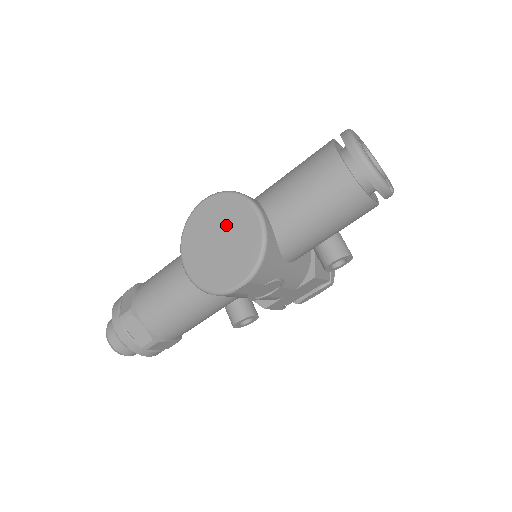
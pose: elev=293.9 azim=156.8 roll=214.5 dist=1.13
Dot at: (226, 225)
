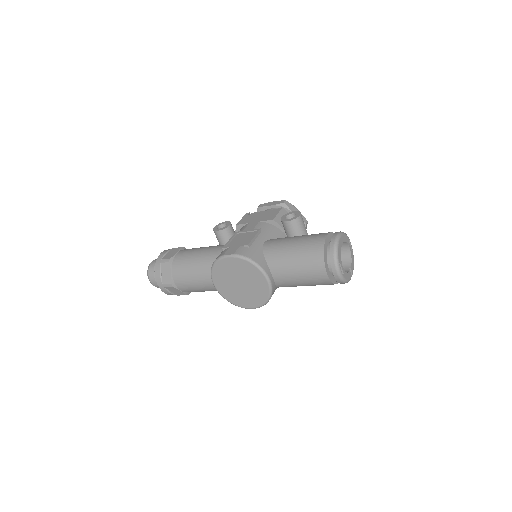
Dot at: (245, 278)
